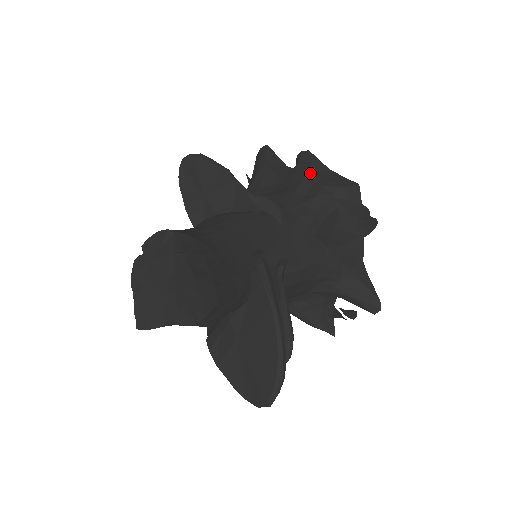
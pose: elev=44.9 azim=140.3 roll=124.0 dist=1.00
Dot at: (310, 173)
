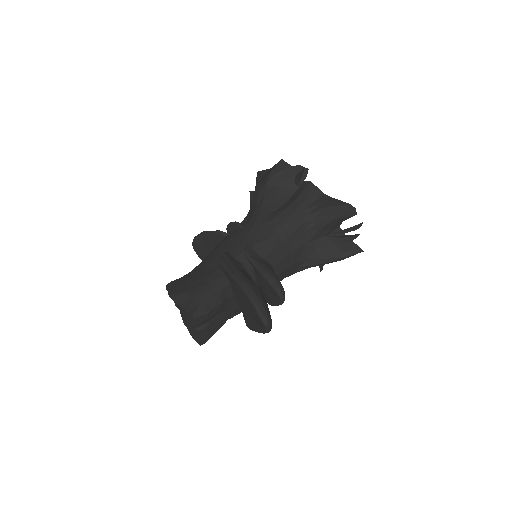
Dot at: (258, 184)
